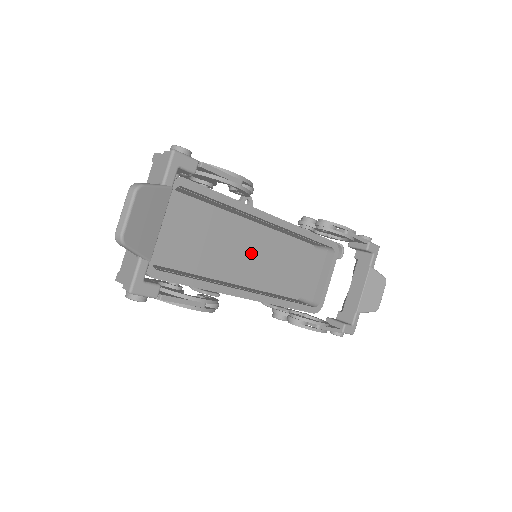
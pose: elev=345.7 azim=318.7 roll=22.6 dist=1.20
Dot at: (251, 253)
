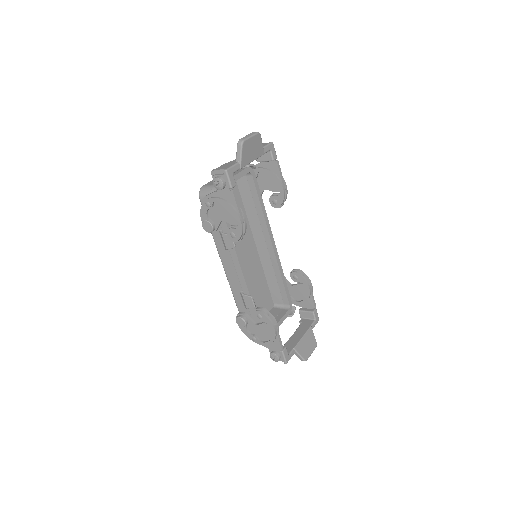
Dot at: (246, 264)
